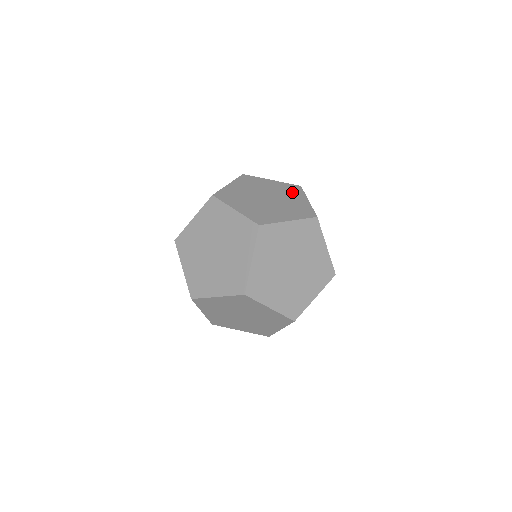
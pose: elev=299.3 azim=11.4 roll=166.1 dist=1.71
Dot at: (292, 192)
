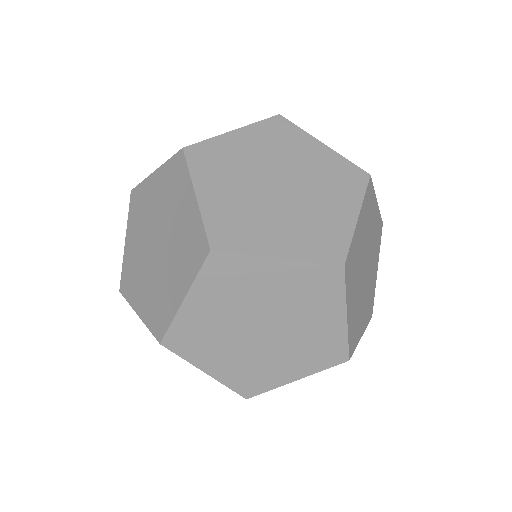
Dot at: (377, 245)
